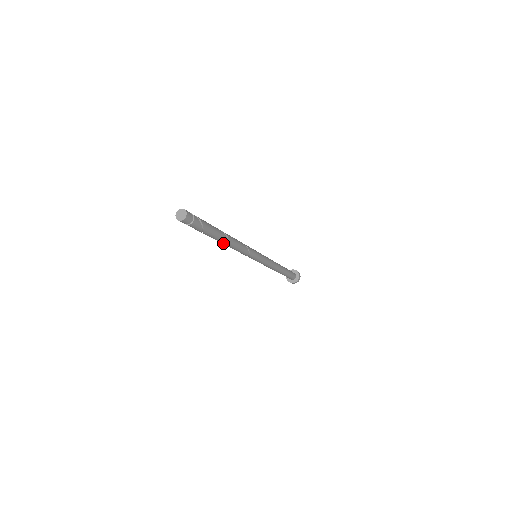
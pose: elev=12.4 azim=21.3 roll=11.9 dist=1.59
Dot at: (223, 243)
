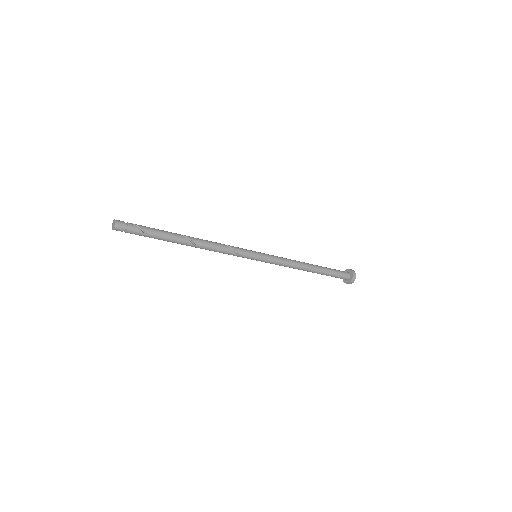
Dot at: (188, 245)
